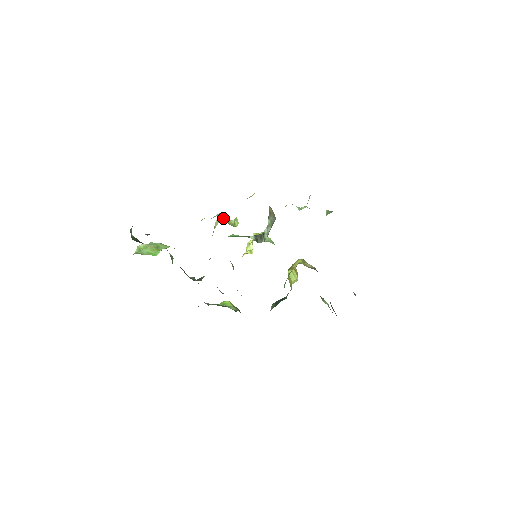
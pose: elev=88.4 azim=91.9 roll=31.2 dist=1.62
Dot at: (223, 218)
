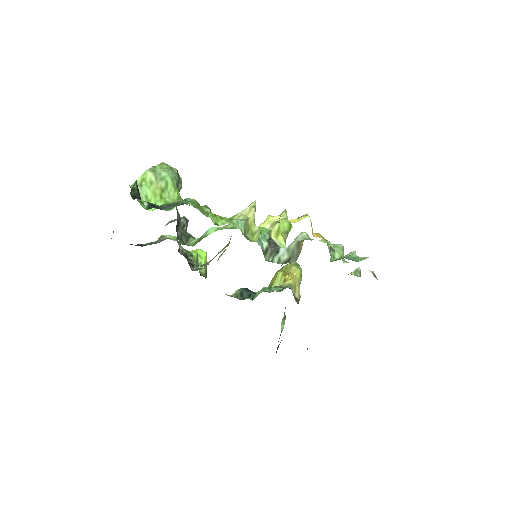
Dot at: (245, 228)
